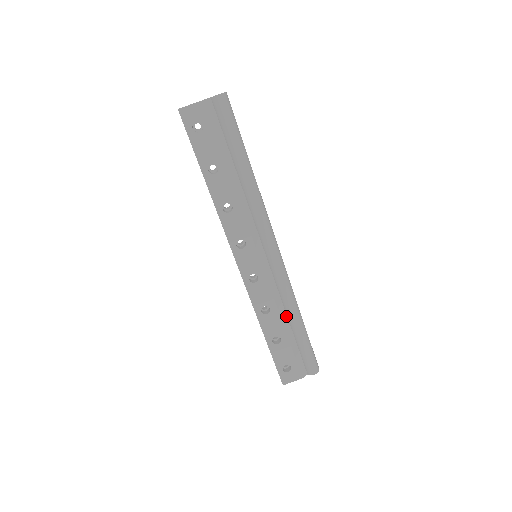
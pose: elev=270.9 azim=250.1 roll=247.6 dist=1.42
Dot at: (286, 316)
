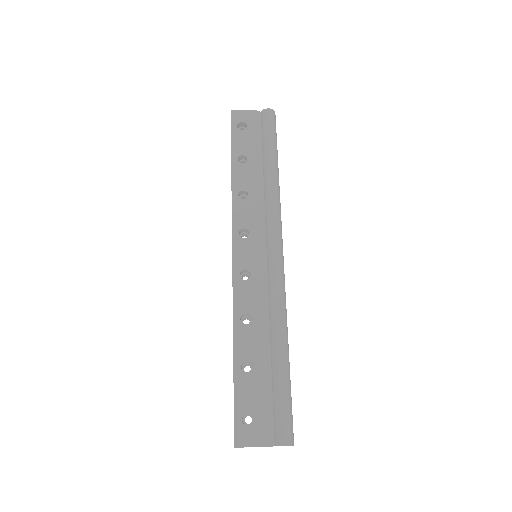
Dot at: (269, 339)
